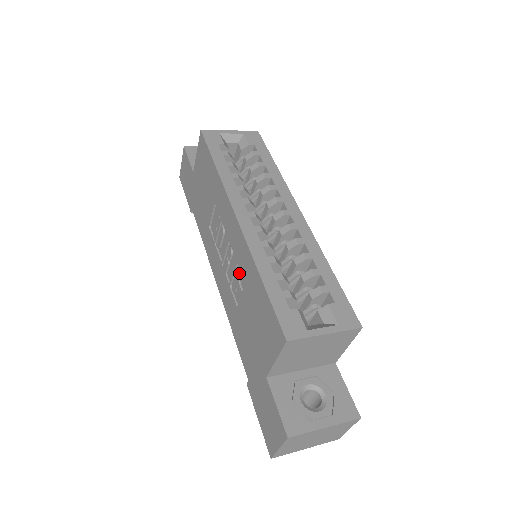
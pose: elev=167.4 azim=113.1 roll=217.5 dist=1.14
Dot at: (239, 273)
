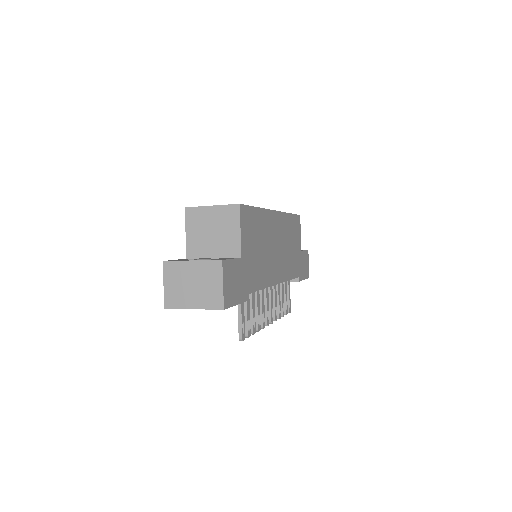
Dot at: occluded
